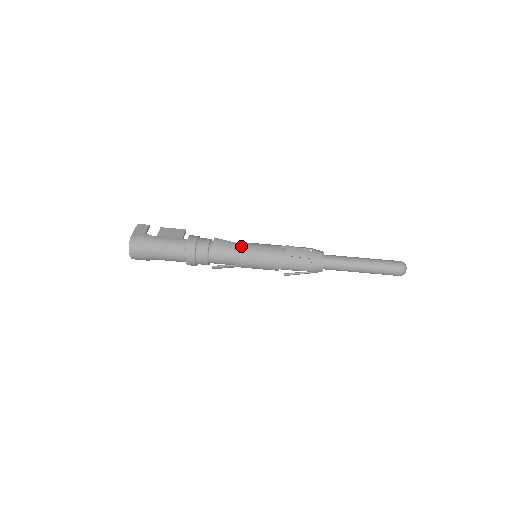
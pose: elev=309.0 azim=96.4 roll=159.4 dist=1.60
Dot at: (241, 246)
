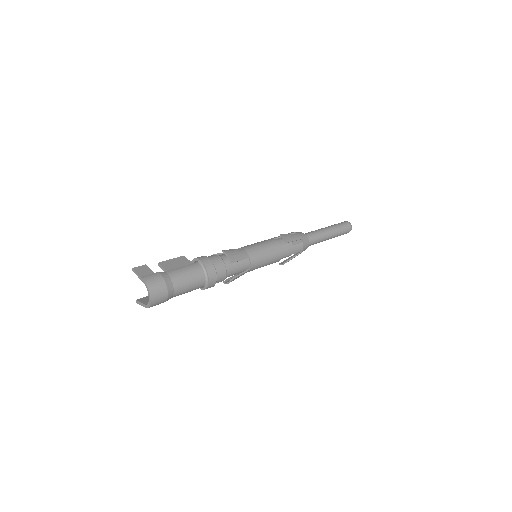
Dot at: (247, 249)
